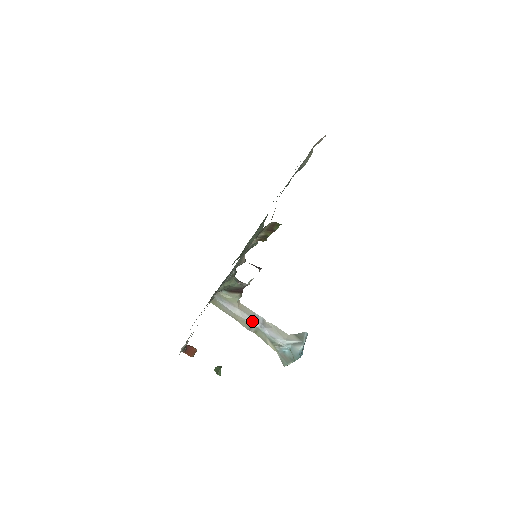
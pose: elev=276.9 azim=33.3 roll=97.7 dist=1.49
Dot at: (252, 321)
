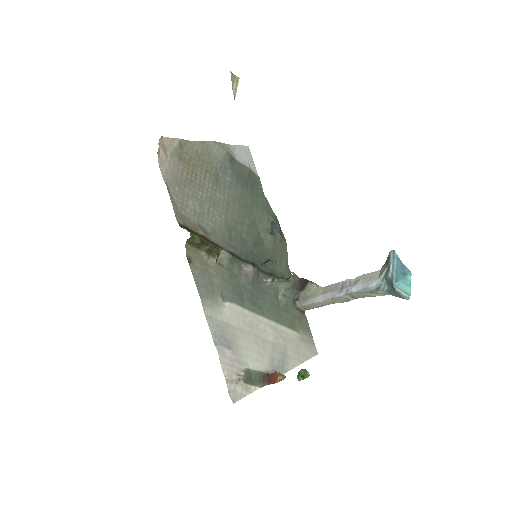
Dot at: (338, 293)
